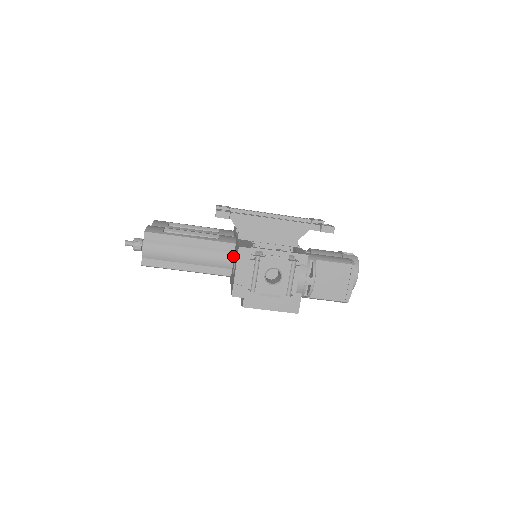
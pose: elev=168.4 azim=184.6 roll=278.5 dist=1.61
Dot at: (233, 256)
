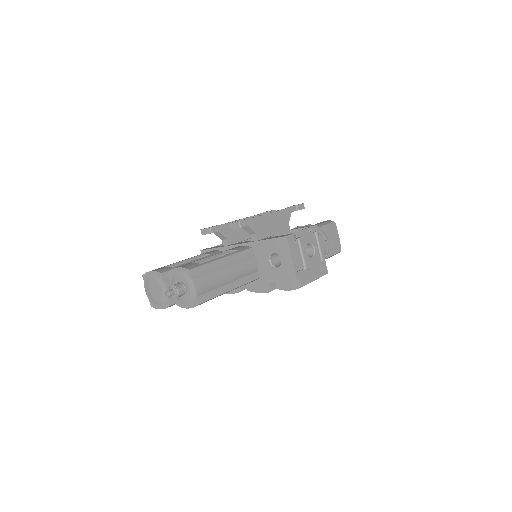
Dot at: (255, 259)
